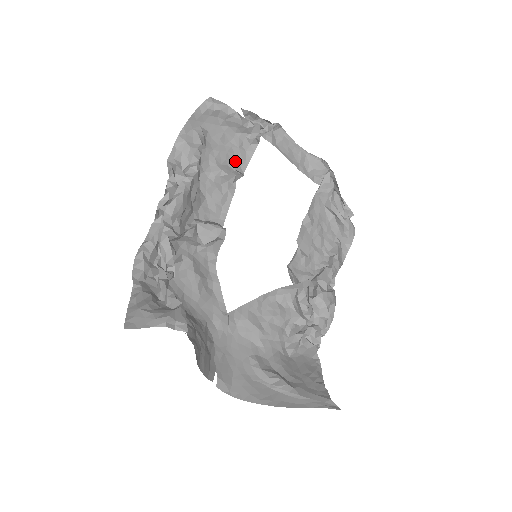
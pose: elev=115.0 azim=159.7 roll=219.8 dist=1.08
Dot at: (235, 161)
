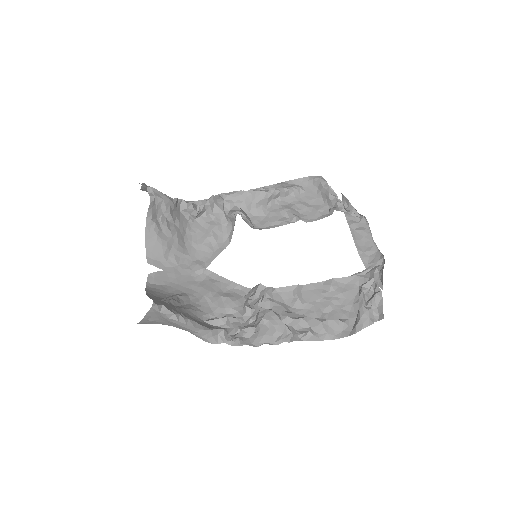
Dot at: (308, 215)
